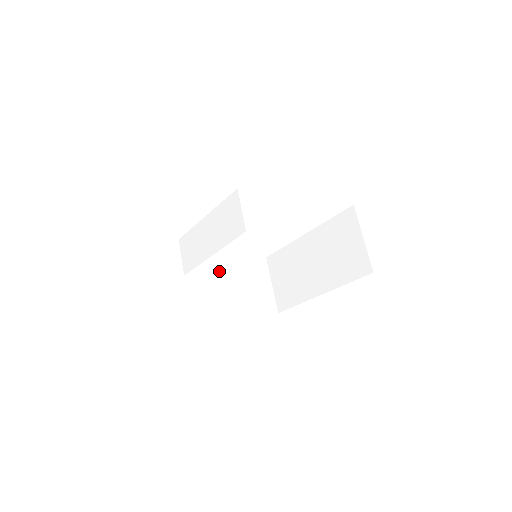
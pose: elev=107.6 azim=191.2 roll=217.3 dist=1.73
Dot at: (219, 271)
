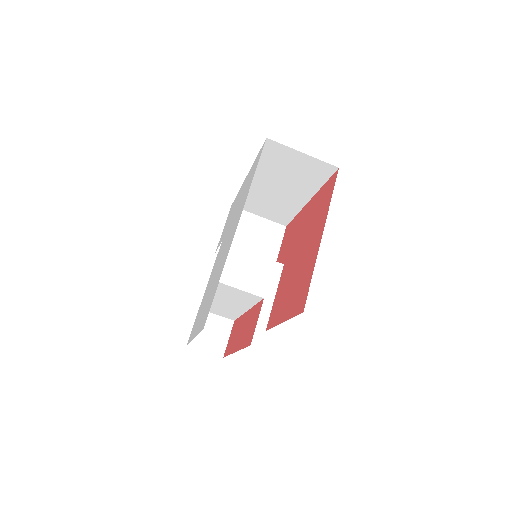
Dot at: (241, 283)
